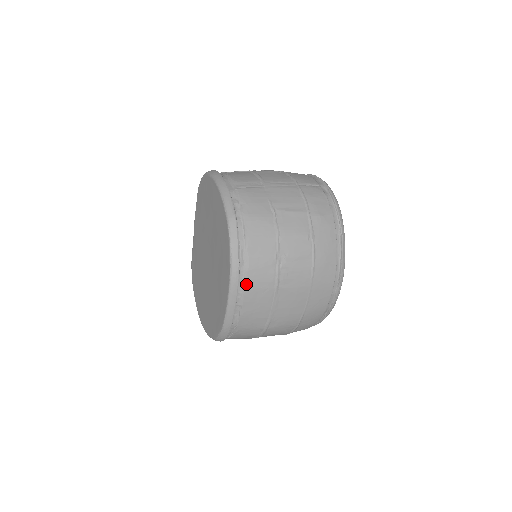
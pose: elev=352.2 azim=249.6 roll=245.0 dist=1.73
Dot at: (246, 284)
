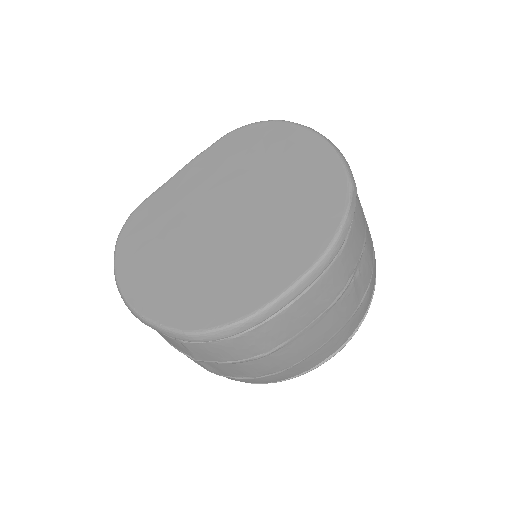
Dot at: (323, 275)
